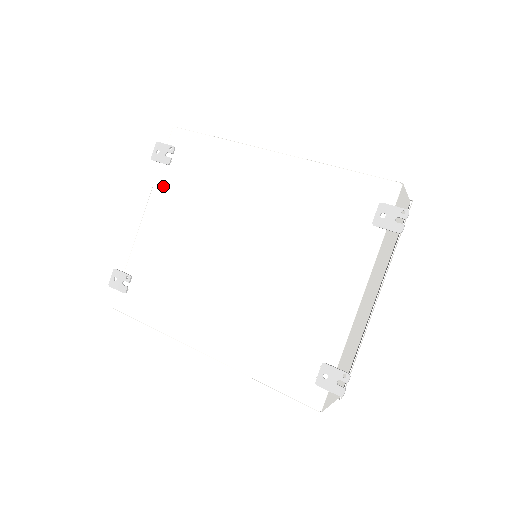
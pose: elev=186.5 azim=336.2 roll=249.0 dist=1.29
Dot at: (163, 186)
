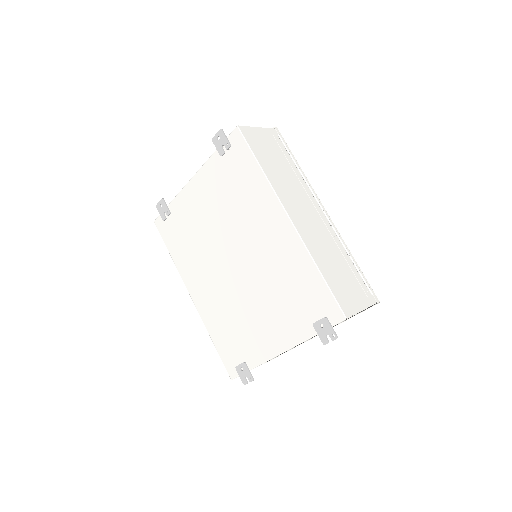
Dot at: (212, 169)
